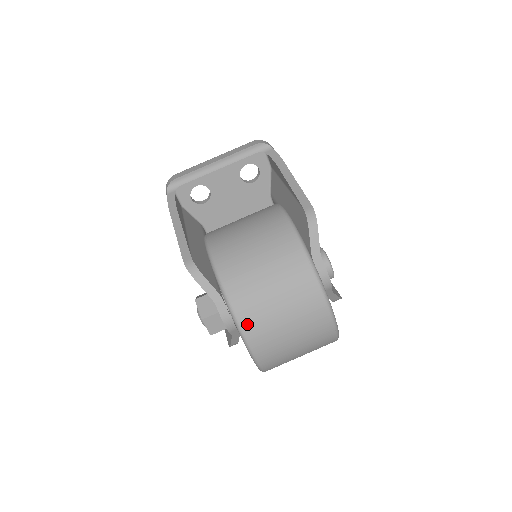
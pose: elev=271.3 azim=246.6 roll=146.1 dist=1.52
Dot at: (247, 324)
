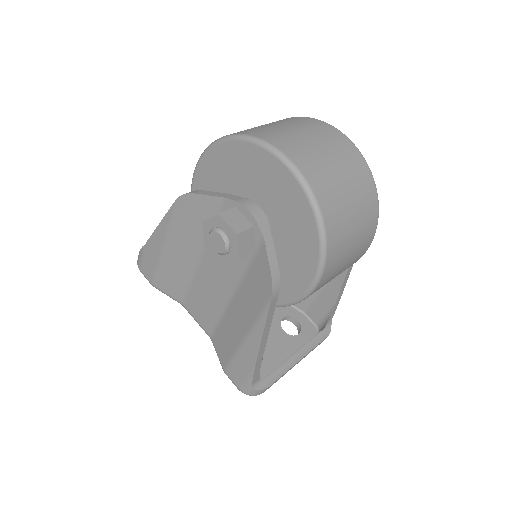
Dot at: (264, 137)
